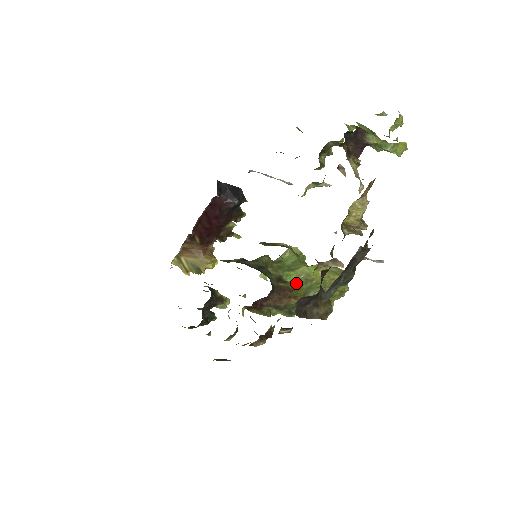
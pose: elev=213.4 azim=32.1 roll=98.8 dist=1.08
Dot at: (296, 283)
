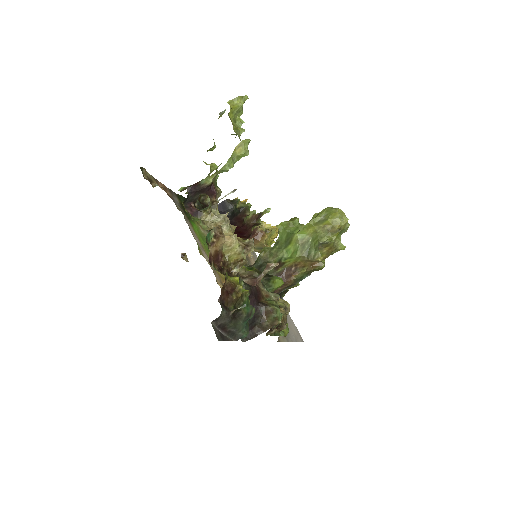
Dot at: (295, 254)
